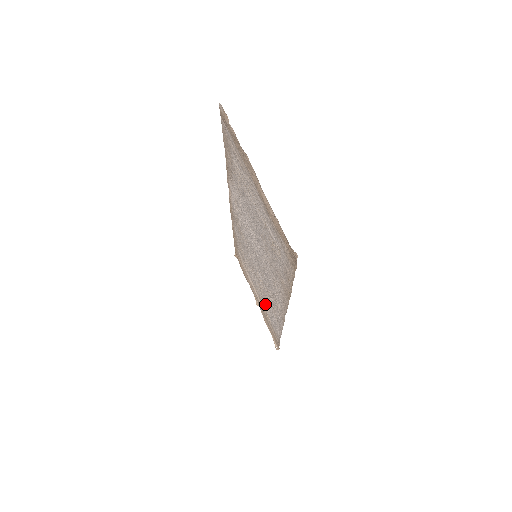
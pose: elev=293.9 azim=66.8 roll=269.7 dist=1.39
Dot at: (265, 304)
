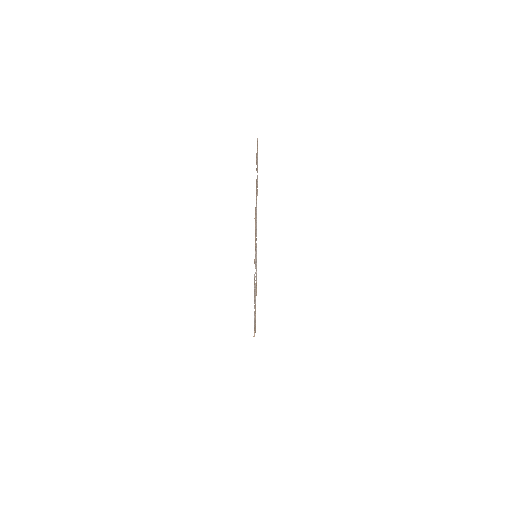
Dot at: occluded
